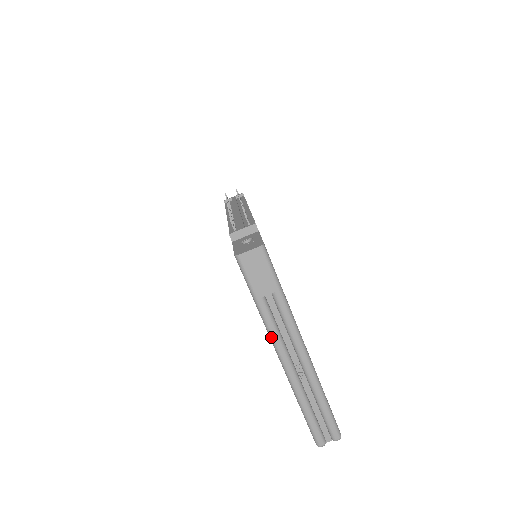
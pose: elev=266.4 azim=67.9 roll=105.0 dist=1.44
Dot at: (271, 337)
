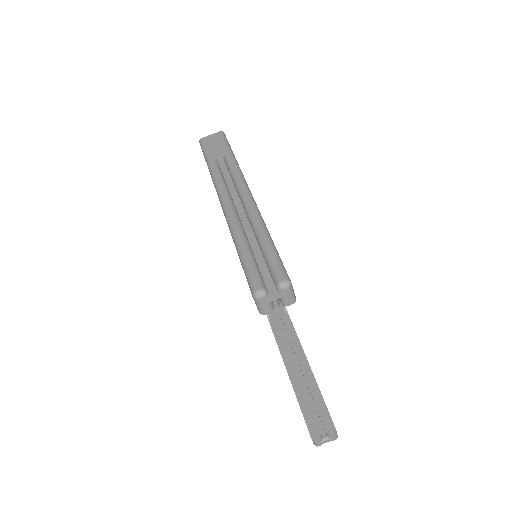
Dot at: (215, 185)
